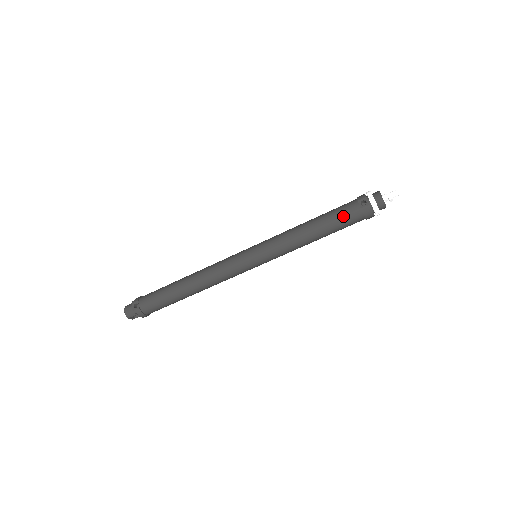
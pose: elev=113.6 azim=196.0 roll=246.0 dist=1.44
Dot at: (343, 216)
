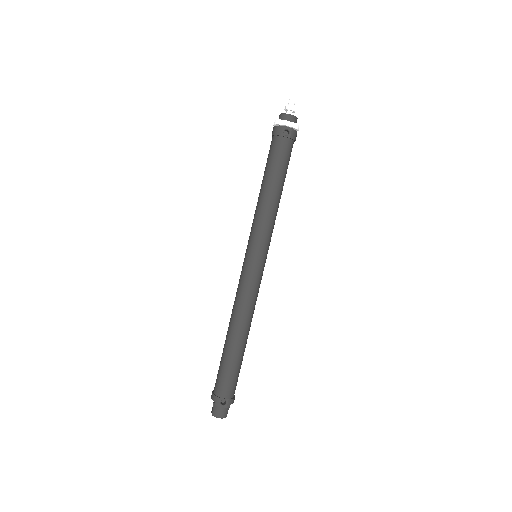
Dot at: (284, 157)
